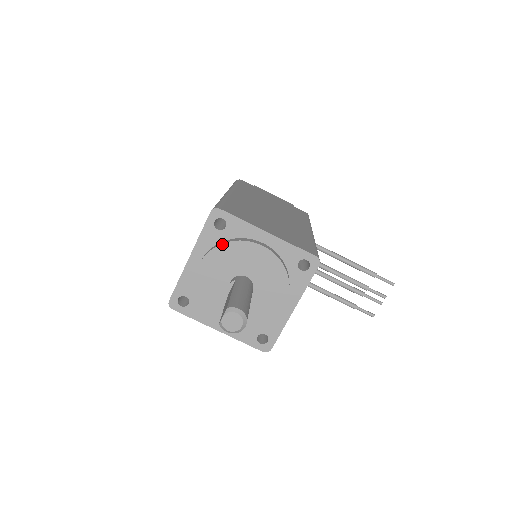
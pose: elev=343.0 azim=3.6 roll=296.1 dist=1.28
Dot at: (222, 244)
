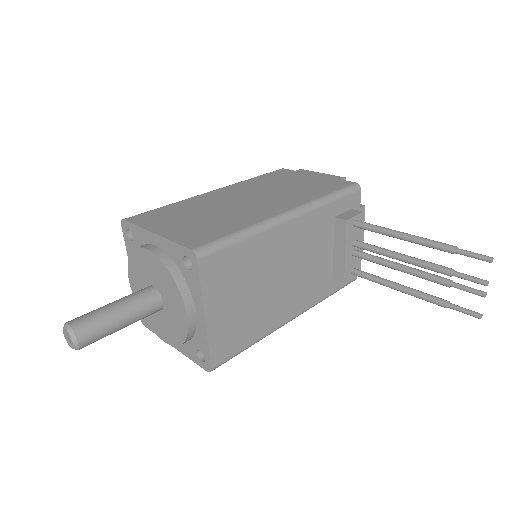
Dot at: (129, 255)
